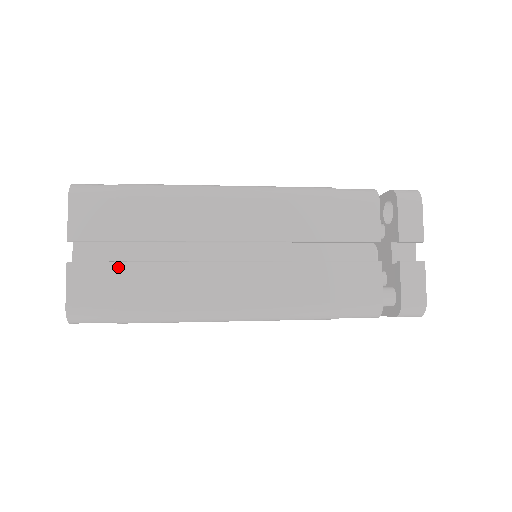
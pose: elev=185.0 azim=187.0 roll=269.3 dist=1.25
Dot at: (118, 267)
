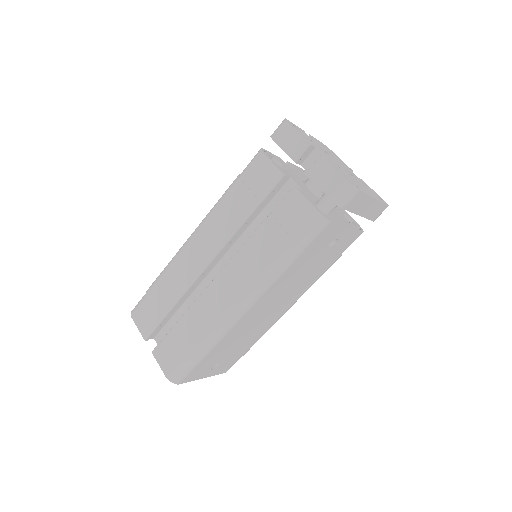
Dot at: (171, 333)
